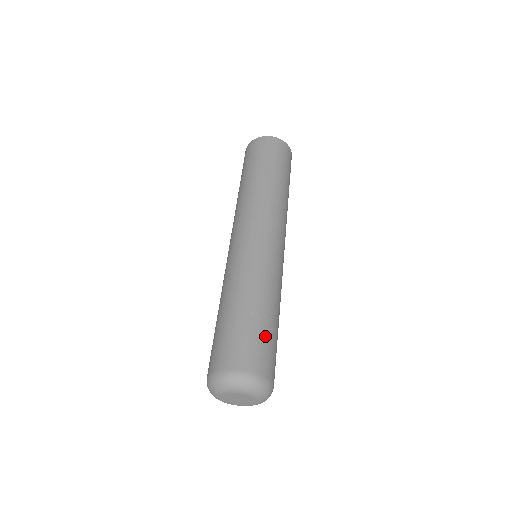
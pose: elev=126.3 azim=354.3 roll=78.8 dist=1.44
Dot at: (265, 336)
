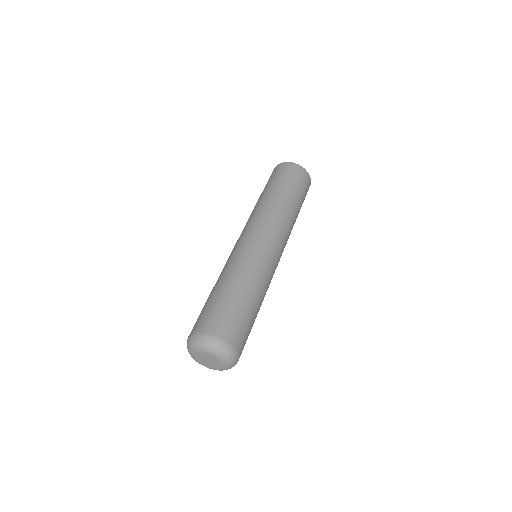
Dot at: (232, 310)
